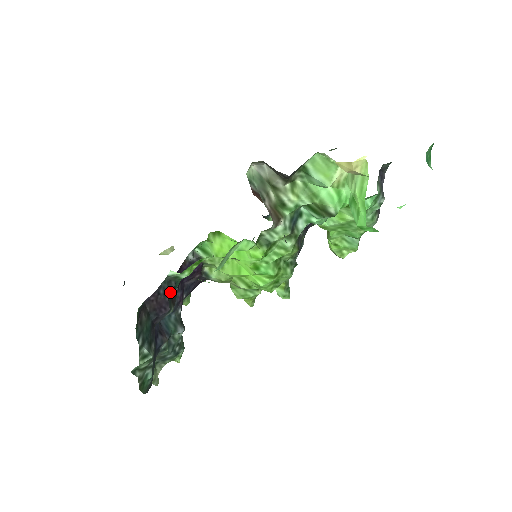
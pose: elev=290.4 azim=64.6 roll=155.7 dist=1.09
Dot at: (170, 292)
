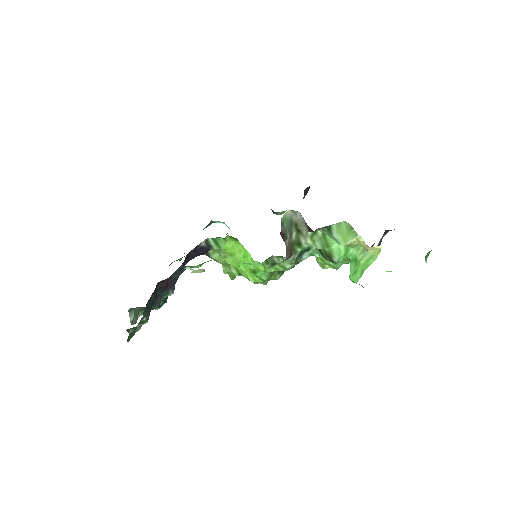
Dot at: occluded
